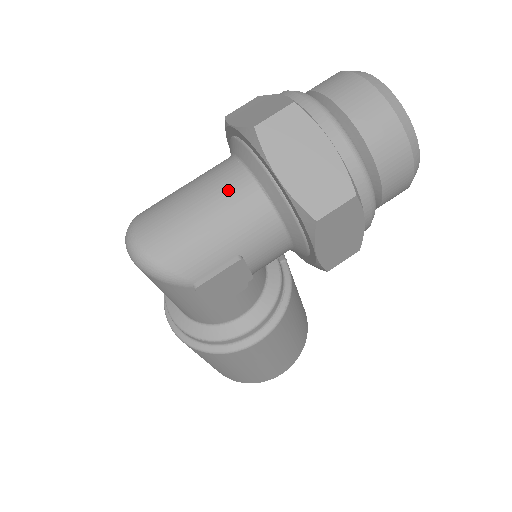
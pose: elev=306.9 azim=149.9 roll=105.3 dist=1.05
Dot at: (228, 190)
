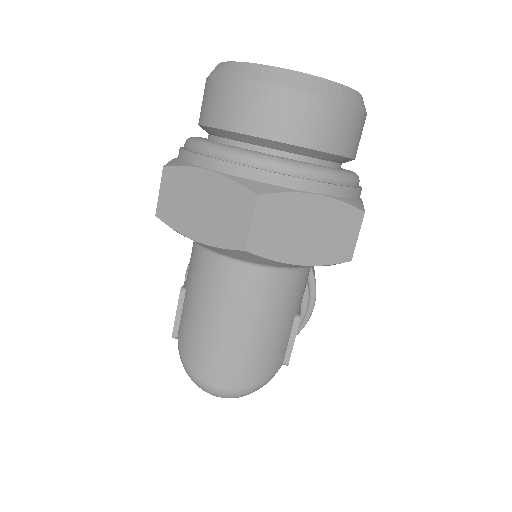
Dot at: (250, 294)
